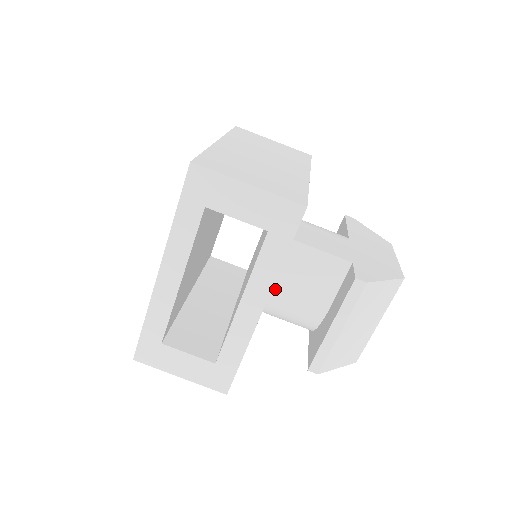
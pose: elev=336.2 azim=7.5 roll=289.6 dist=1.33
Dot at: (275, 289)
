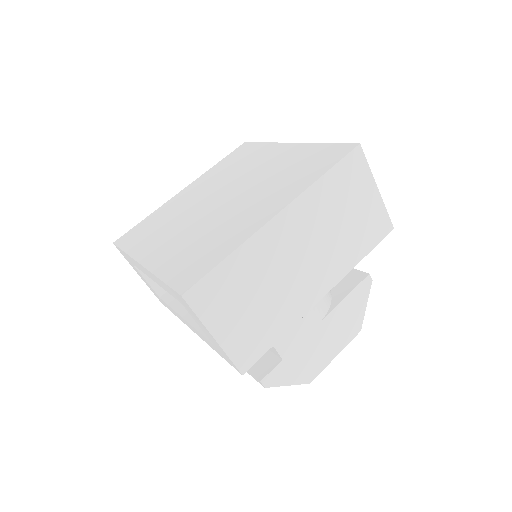
Dot at: occluded
